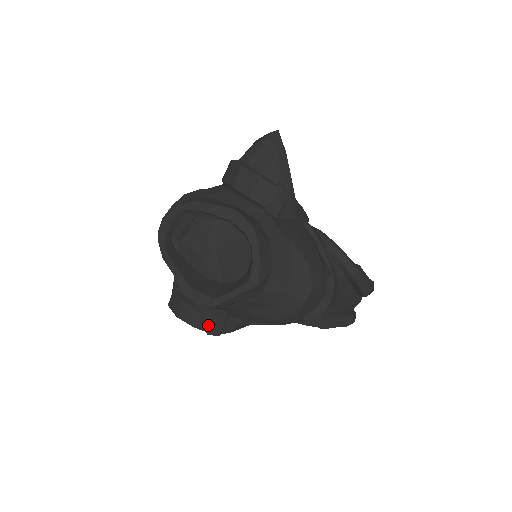
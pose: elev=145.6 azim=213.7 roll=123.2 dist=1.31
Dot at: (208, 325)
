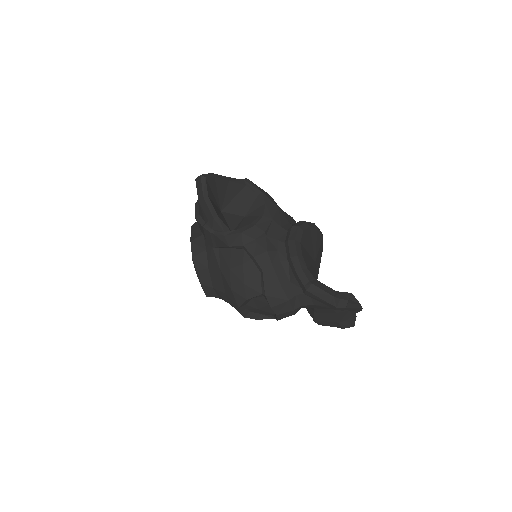
Dot at: occluded
